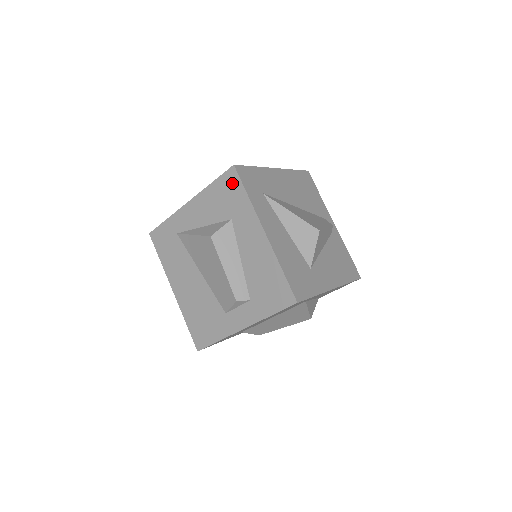
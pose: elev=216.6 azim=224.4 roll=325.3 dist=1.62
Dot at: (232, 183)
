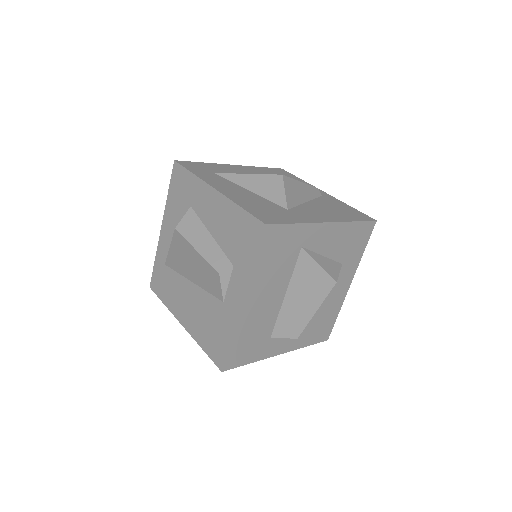
Dot at: (179, 176)
